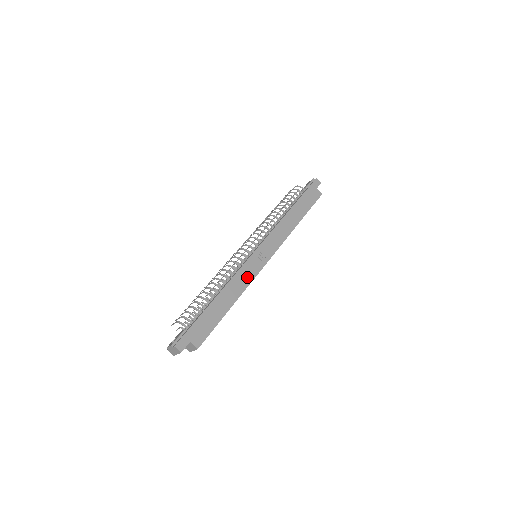
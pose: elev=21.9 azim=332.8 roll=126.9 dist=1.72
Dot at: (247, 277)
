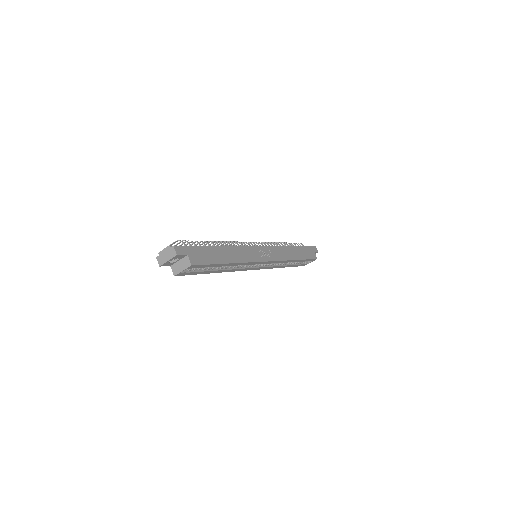
Dot at: (249, 256)
